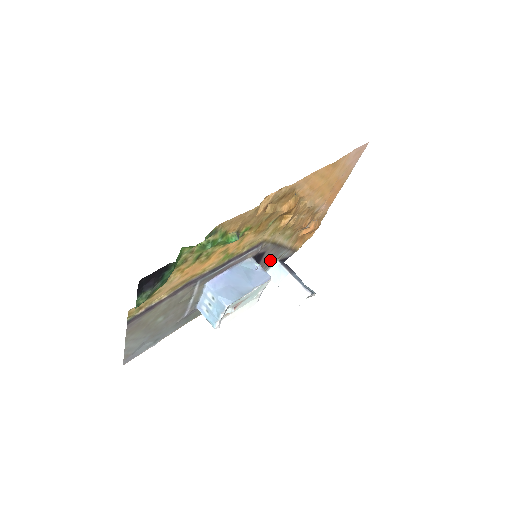
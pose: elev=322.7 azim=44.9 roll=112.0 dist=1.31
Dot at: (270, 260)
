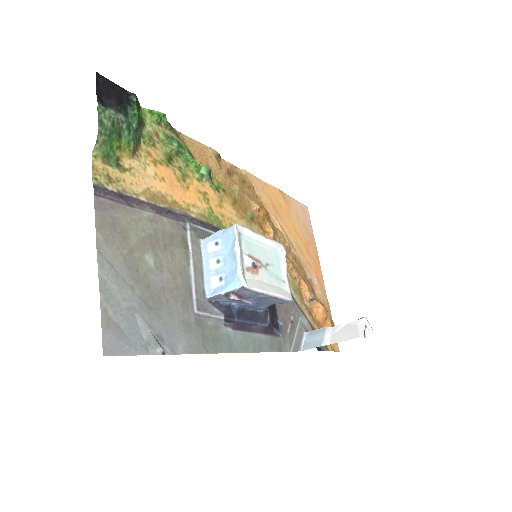
Dot at: (291, 318)
